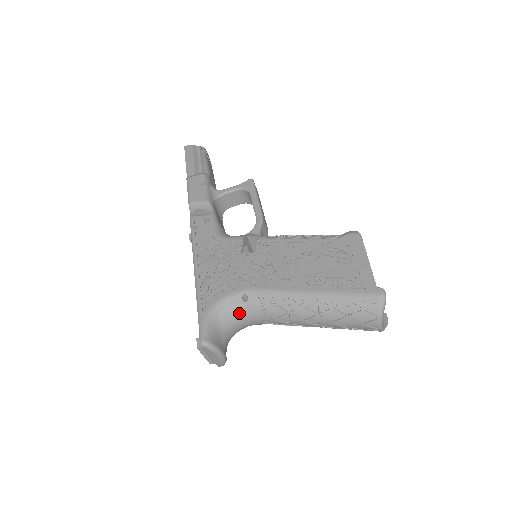
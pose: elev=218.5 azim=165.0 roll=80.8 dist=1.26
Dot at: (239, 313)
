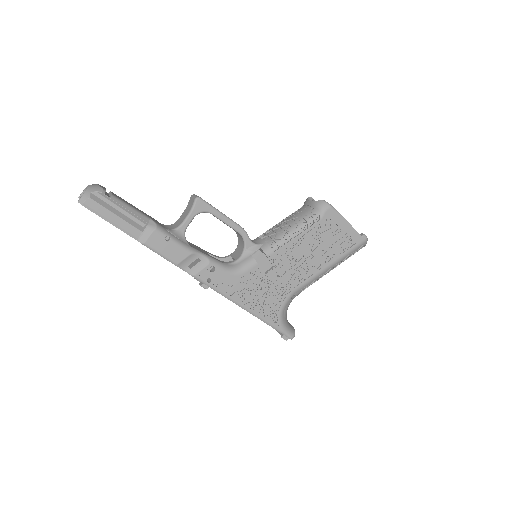
Dot at: occluded
